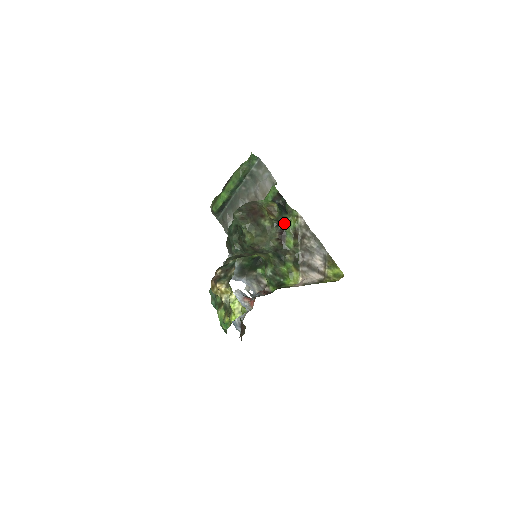
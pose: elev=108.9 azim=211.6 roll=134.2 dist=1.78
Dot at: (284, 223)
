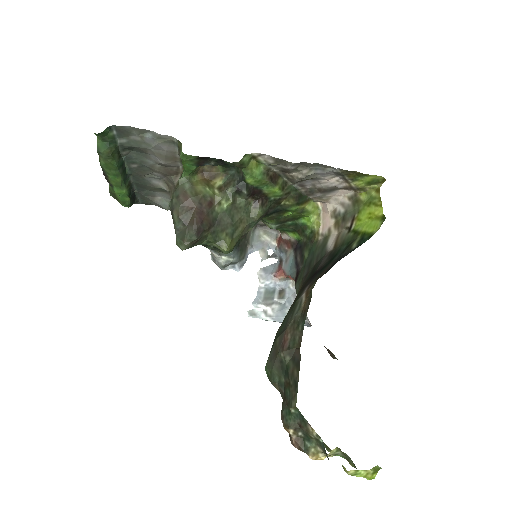
Dot at: (245, 181)
